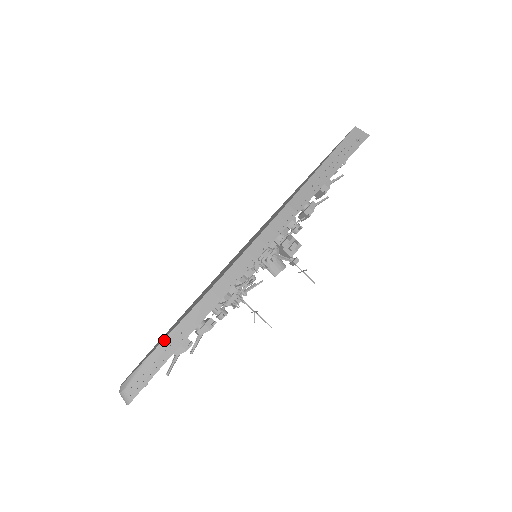
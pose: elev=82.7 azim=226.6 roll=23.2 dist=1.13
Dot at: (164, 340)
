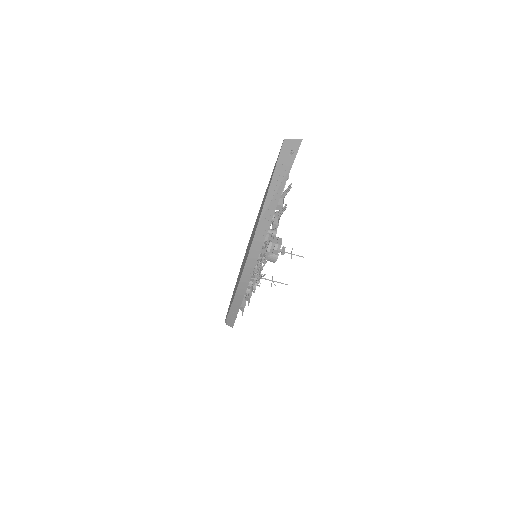
Dot at: (229, 312)
